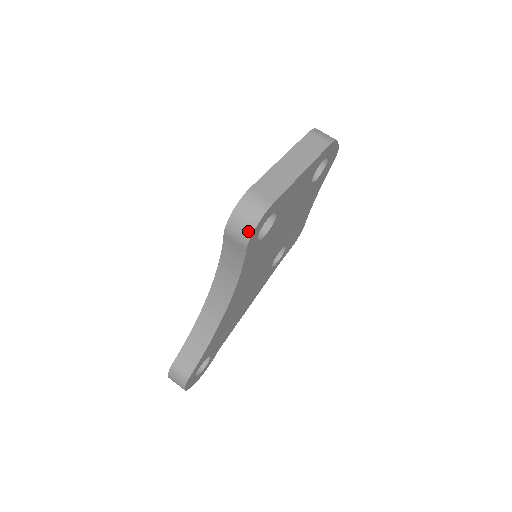
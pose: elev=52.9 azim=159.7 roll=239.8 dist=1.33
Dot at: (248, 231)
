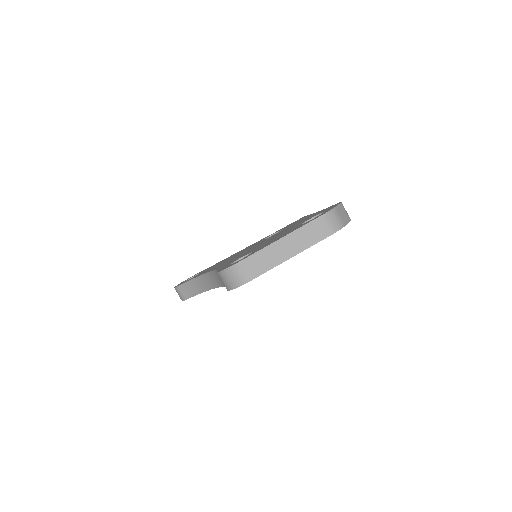
Dot at: (229, 287)
